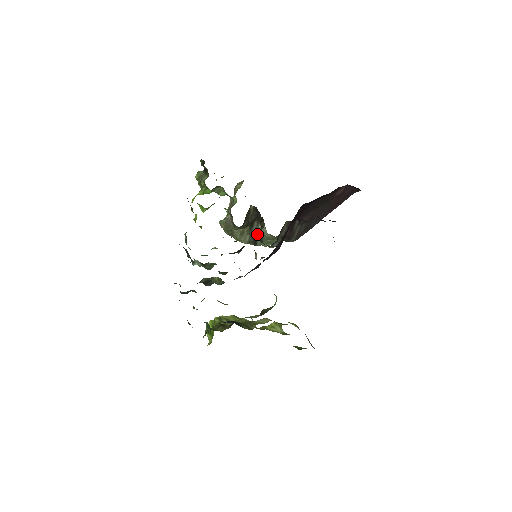
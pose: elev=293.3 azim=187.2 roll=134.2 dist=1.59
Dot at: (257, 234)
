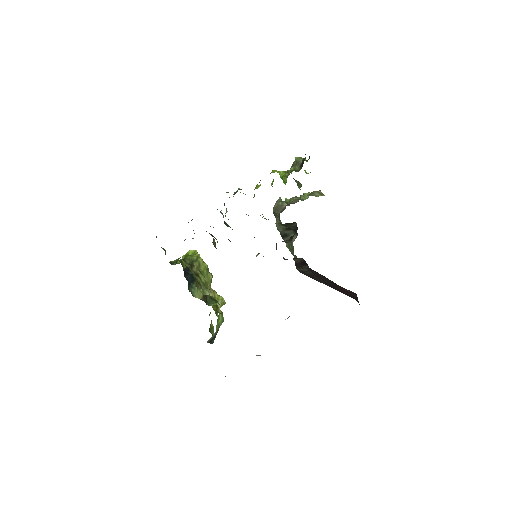
Dot at: (288, 235)
